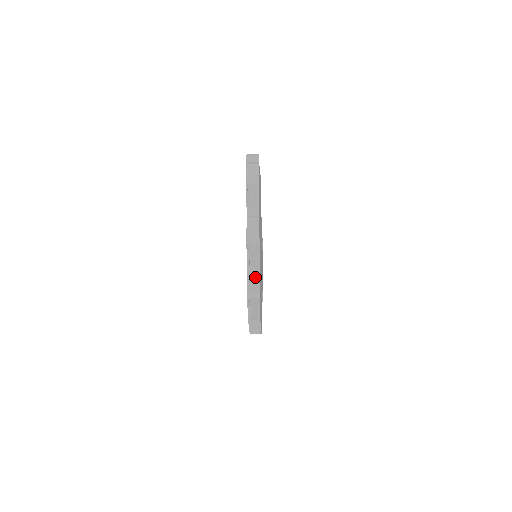
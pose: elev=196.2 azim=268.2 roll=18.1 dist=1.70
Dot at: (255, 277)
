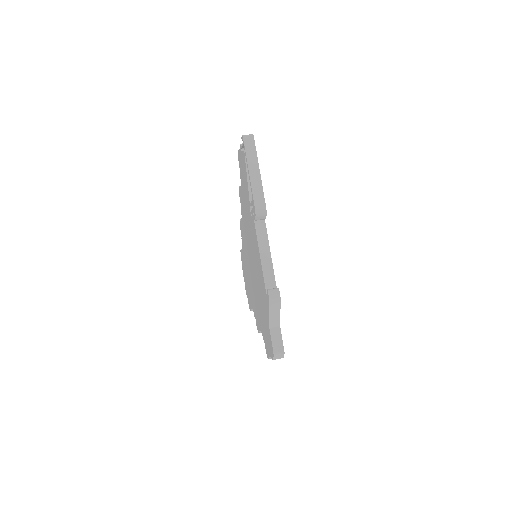
Dot at: occluded
